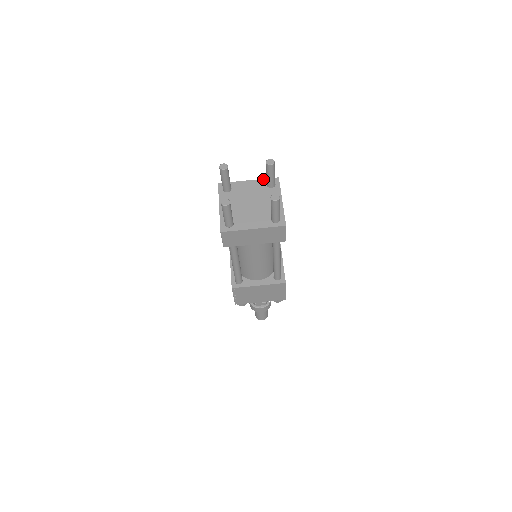
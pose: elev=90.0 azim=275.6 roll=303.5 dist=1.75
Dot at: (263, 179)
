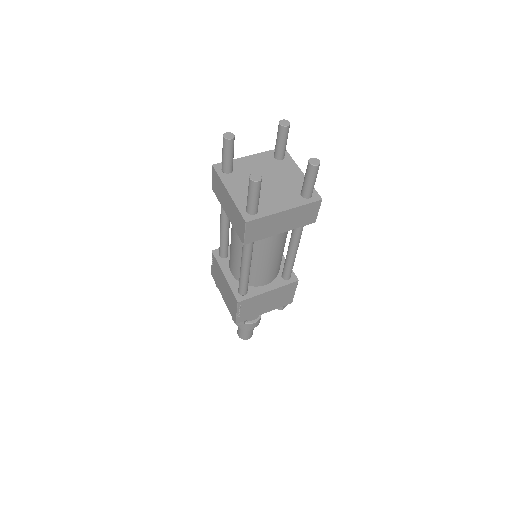
Dot at: (266, 151)
